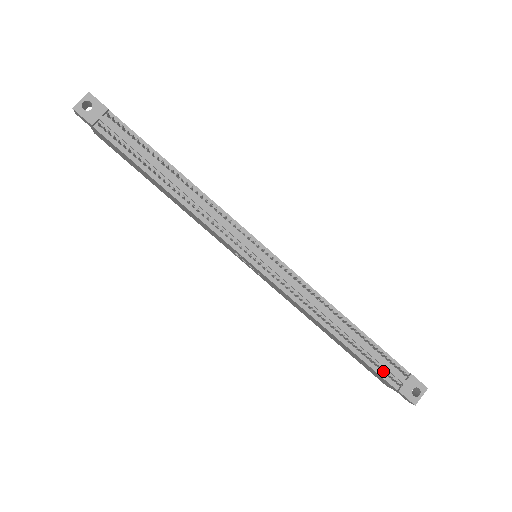
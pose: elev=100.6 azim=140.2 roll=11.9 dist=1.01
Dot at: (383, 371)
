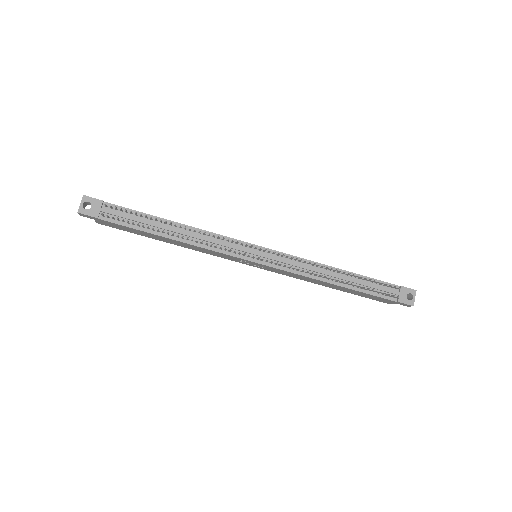
Dot at: (381, 293)
